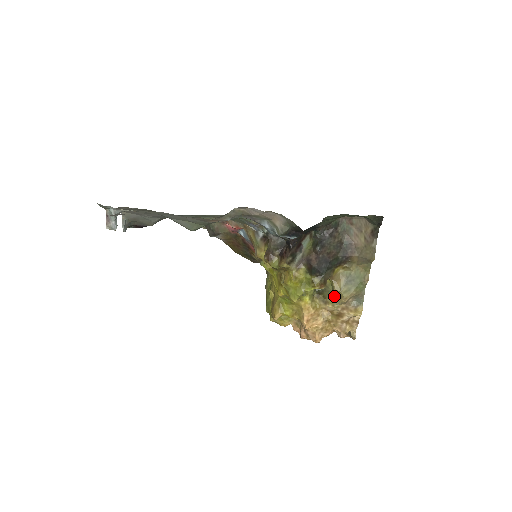
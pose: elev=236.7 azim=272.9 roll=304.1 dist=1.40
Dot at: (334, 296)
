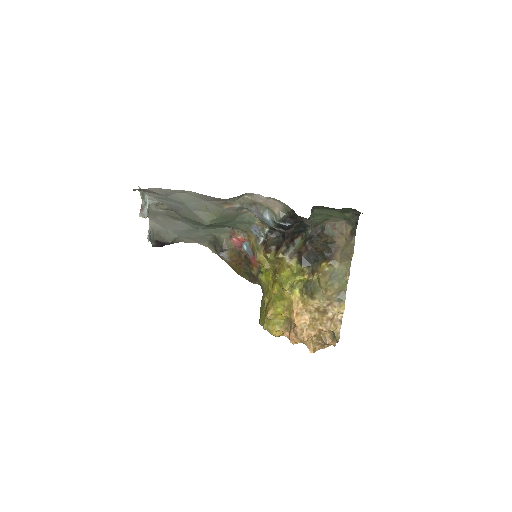
Dot at: (320, 291)
